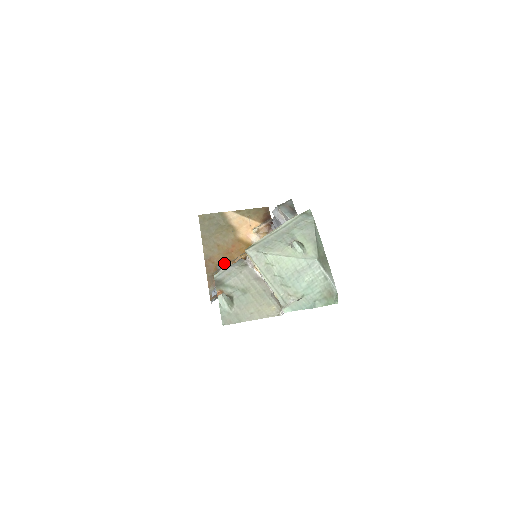
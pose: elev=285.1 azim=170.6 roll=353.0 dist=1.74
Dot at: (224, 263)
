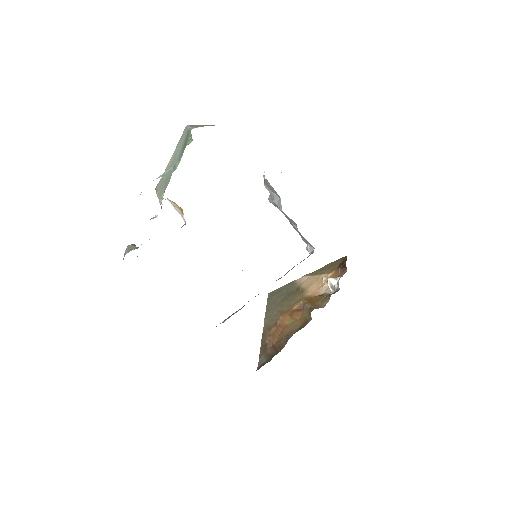
Dot at: occluded
